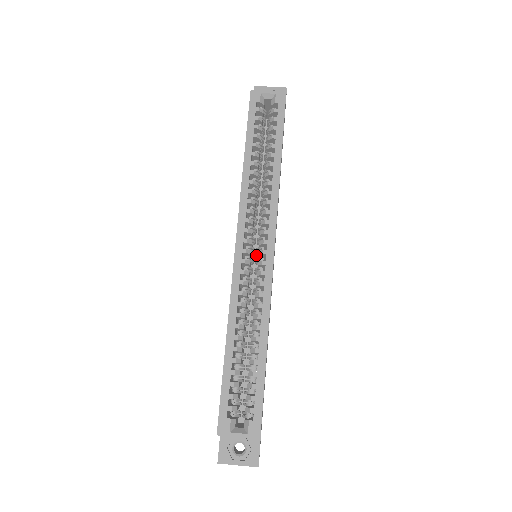
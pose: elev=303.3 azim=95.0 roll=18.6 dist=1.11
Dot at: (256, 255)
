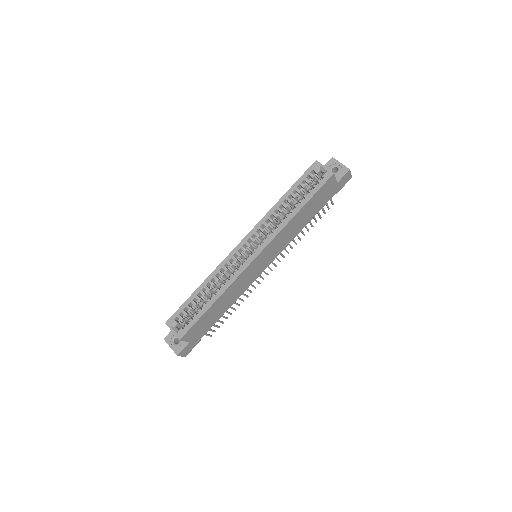
Dot at: occluded
